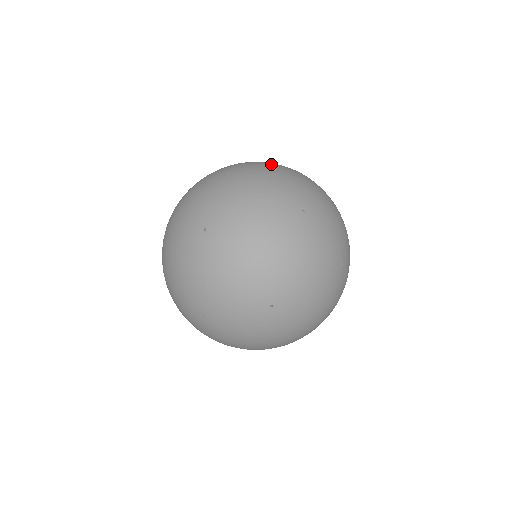
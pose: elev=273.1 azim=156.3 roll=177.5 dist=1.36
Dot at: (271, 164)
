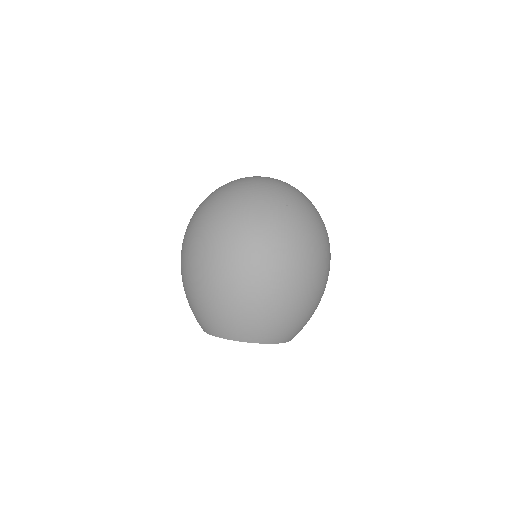
Dot at: occluded
